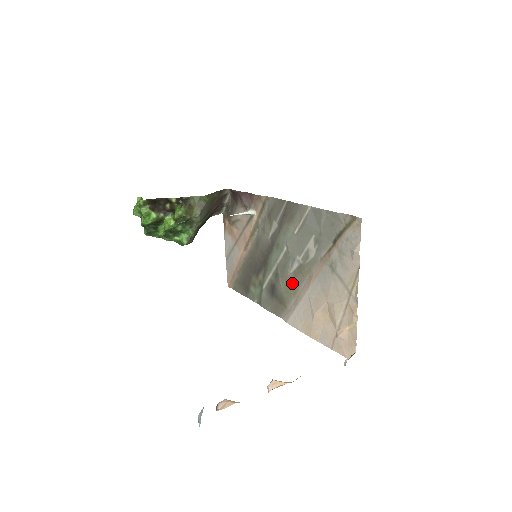
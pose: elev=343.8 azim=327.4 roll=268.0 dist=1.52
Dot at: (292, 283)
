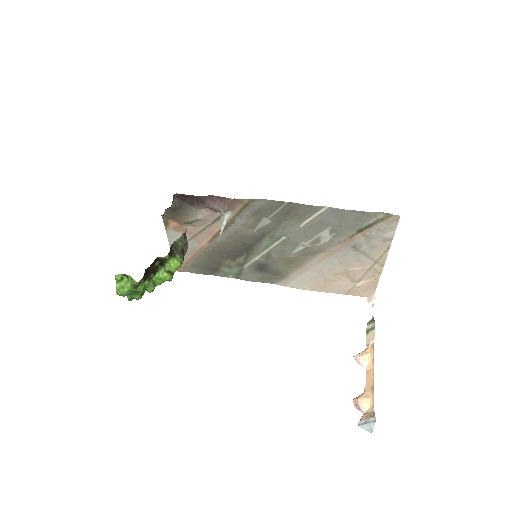
Dot at: (294, 261)
